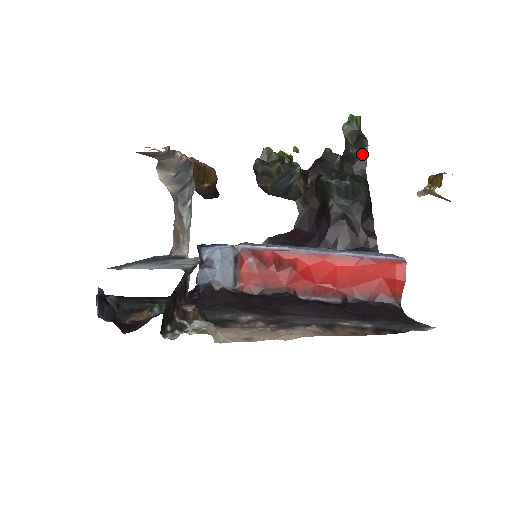
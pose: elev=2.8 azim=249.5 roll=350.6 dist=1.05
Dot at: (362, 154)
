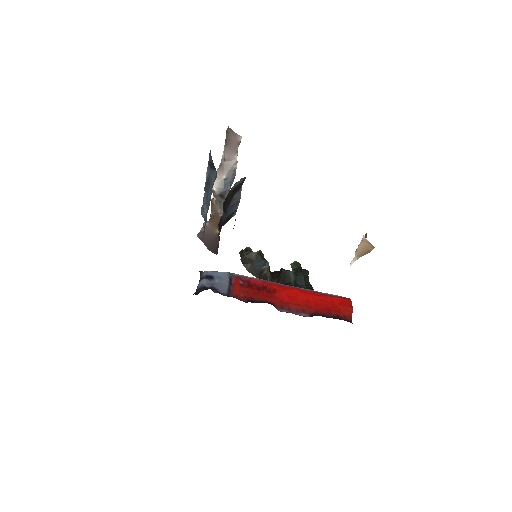
Dot at: (305, 275)
